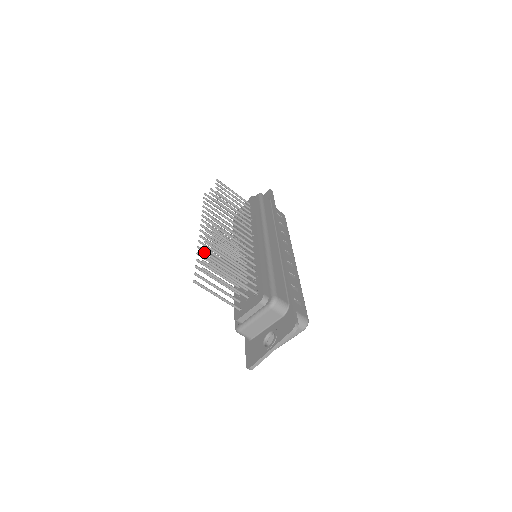
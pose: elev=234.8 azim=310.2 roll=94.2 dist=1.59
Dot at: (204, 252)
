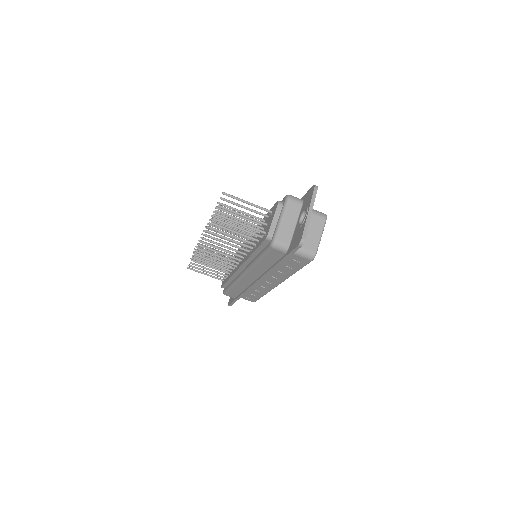
Dot at: (212, 238)
